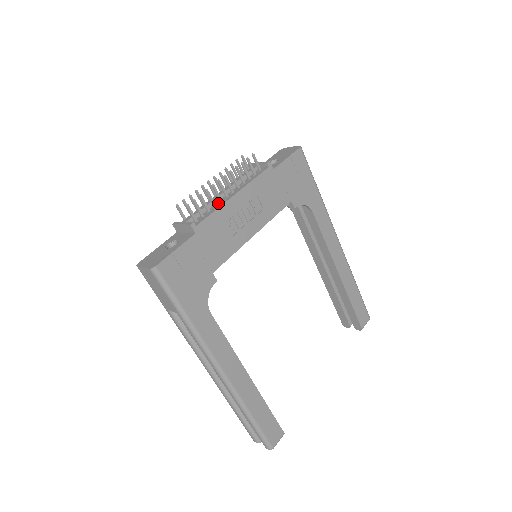
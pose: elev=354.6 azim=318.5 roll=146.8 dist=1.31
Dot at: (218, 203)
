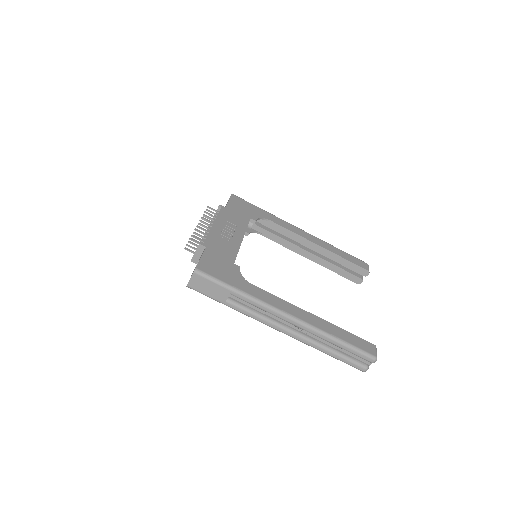
Dot at: (207, 234)
